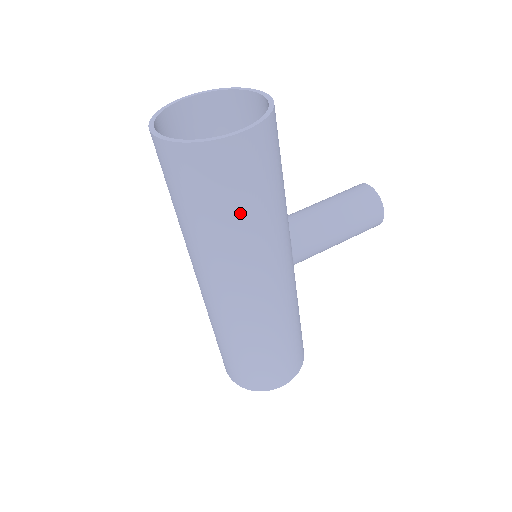
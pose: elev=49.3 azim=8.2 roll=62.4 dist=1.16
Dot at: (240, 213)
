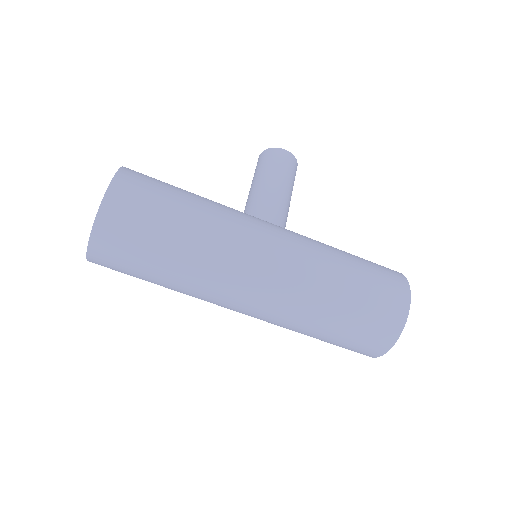
Dot at: (175, 219)
